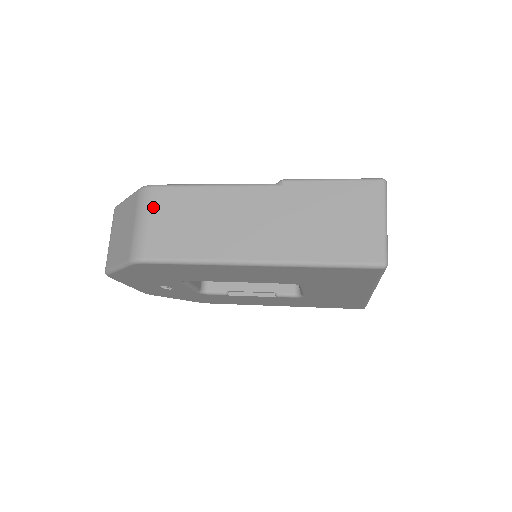
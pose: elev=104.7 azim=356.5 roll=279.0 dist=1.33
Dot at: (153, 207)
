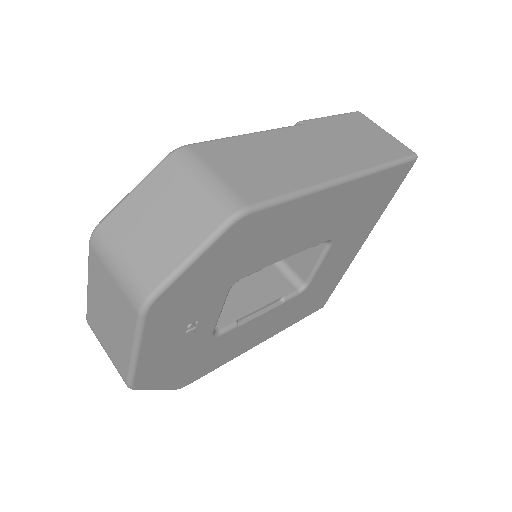
Dot at: (209, 161)
